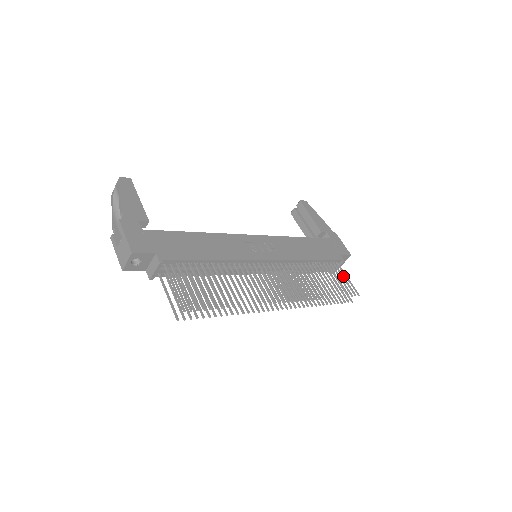
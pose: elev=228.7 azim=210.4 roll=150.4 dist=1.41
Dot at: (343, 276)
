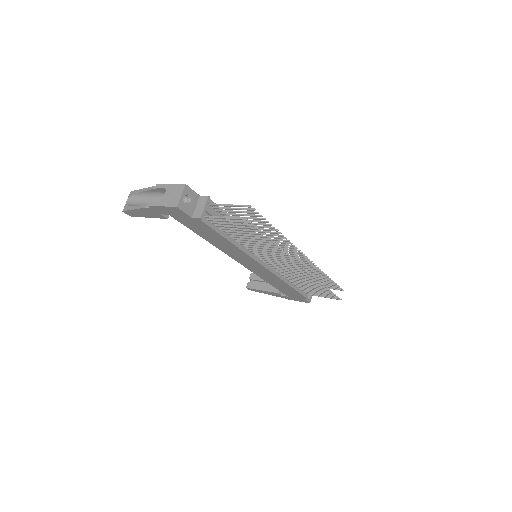
Dot at: occluded
